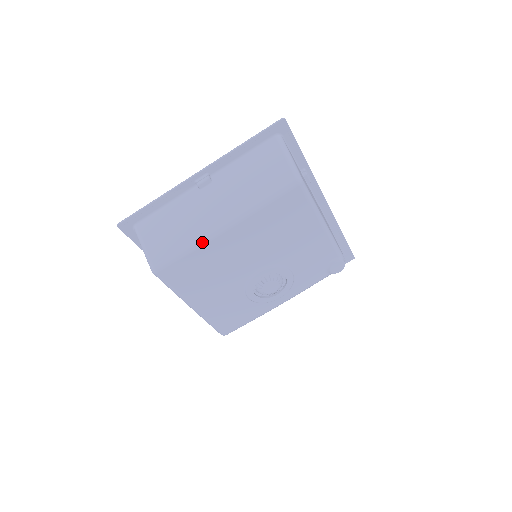
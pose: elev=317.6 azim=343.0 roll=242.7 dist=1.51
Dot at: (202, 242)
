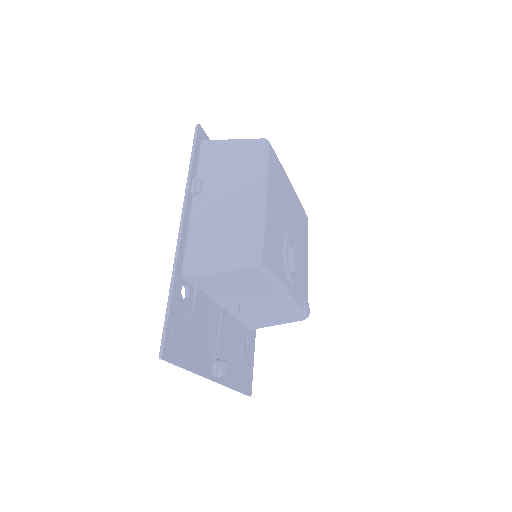
Dot at: (284, 171)
